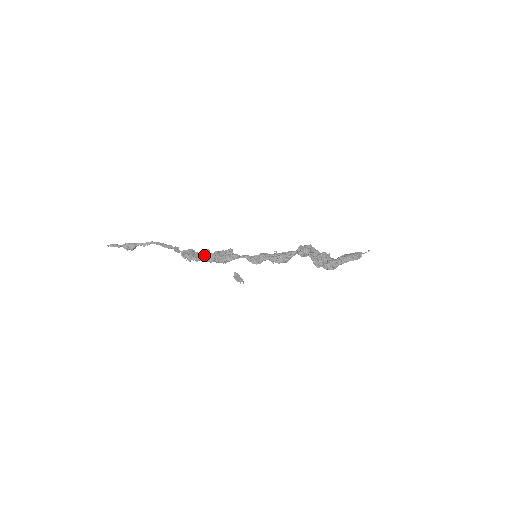
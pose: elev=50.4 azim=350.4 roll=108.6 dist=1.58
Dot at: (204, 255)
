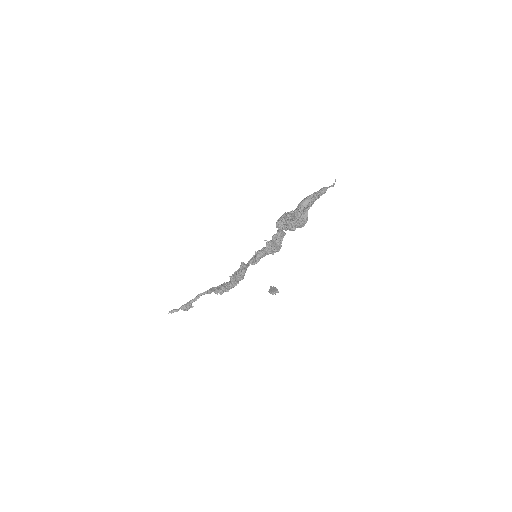
Dot at: (228, 282)
